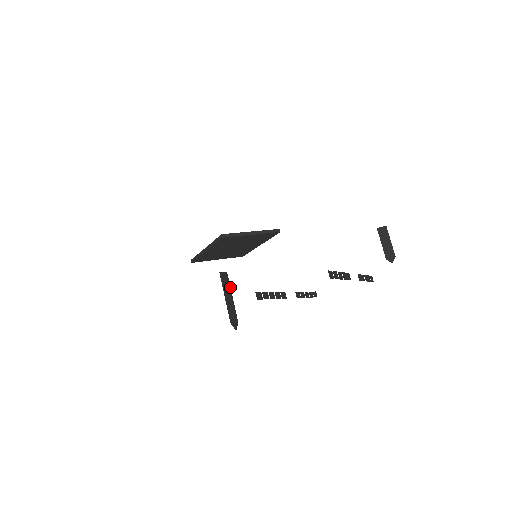
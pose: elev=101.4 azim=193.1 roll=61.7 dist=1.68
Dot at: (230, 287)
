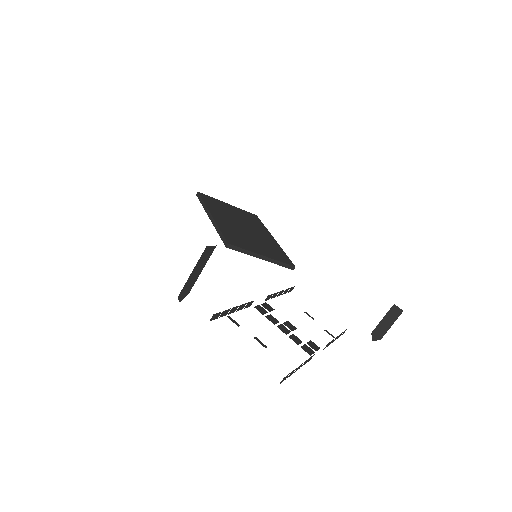
Dot at: occluded
